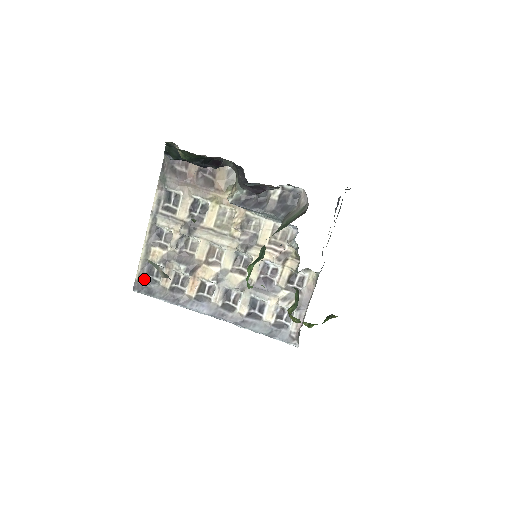
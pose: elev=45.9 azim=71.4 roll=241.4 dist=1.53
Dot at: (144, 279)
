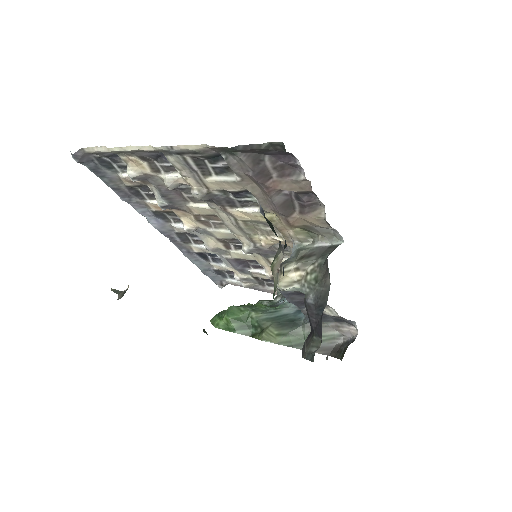
Dot at: (97, 156)
